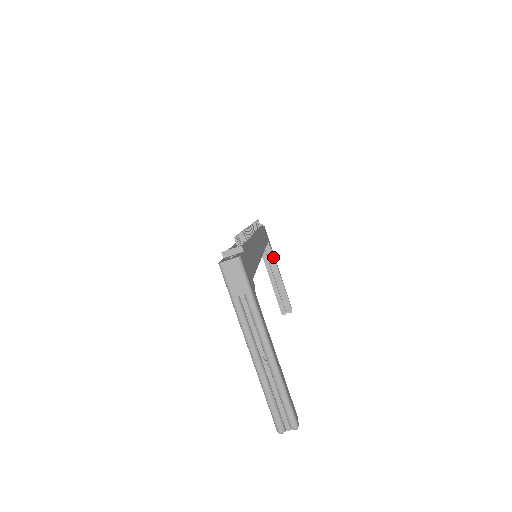
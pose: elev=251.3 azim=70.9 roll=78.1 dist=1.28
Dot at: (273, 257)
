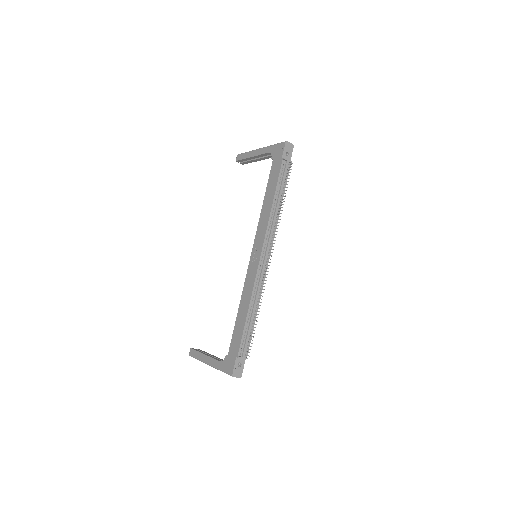
Dot at: occluded
